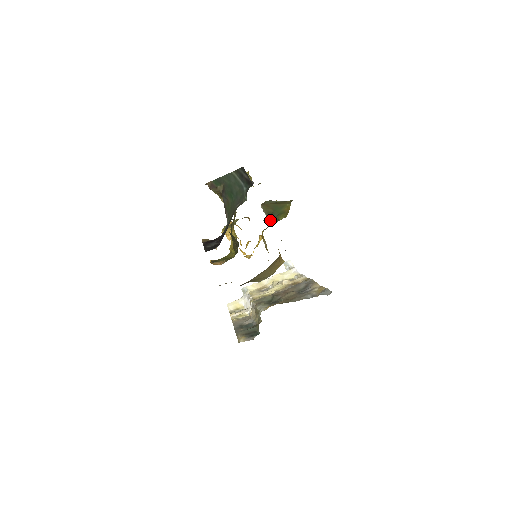
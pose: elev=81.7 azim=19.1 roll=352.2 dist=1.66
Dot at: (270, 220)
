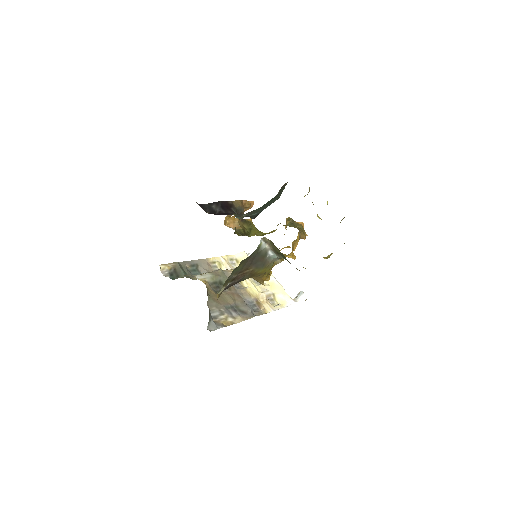
Dot at: (276, 254)
